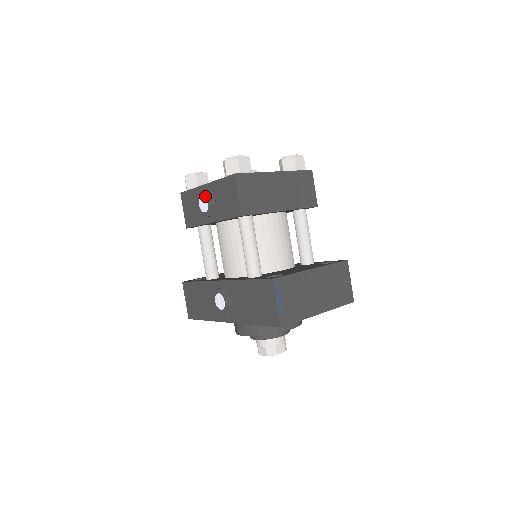
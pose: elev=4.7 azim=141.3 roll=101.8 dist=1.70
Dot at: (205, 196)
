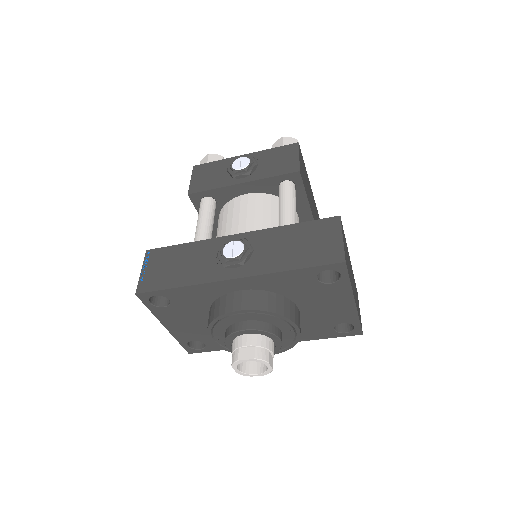
Dot at: (247, 157)
